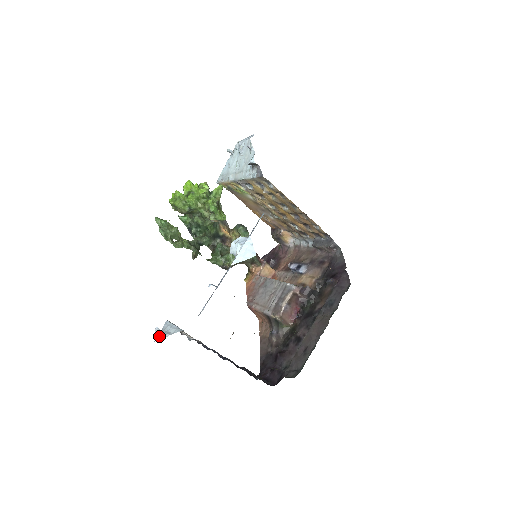
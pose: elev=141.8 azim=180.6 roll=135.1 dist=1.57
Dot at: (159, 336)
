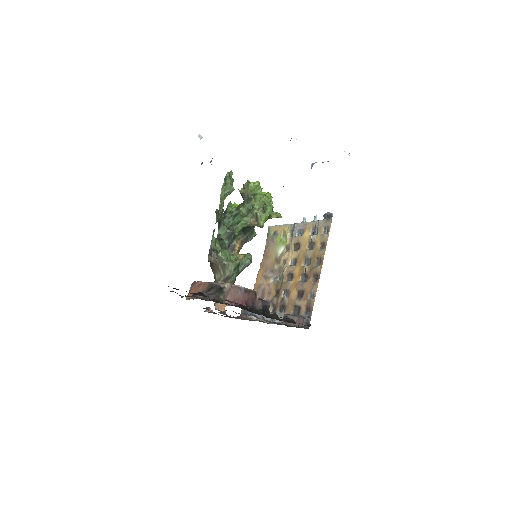
Dot at: (199, 136)
